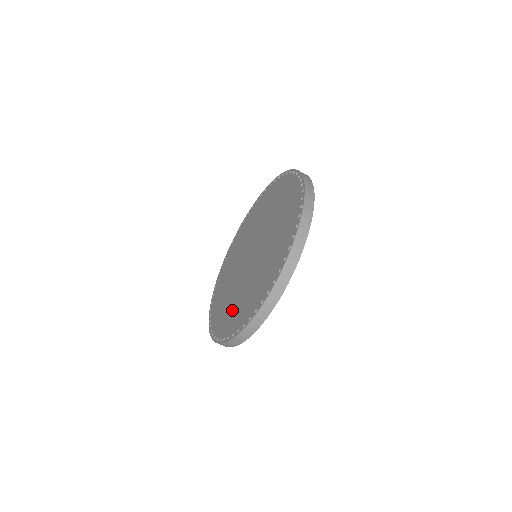
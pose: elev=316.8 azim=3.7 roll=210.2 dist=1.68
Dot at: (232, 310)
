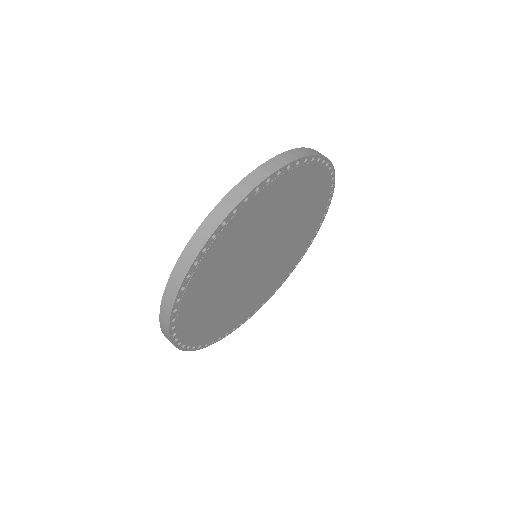
Dot at: occluded
